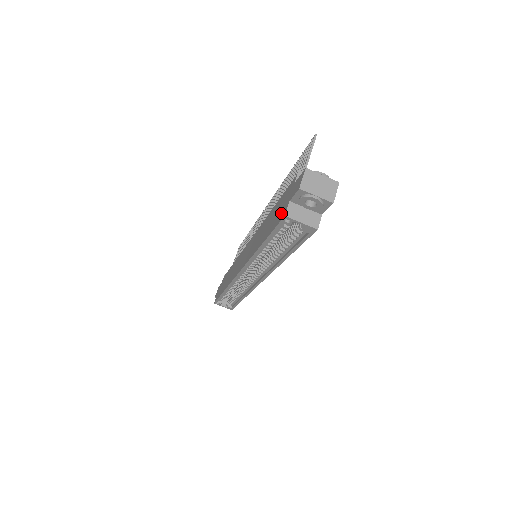
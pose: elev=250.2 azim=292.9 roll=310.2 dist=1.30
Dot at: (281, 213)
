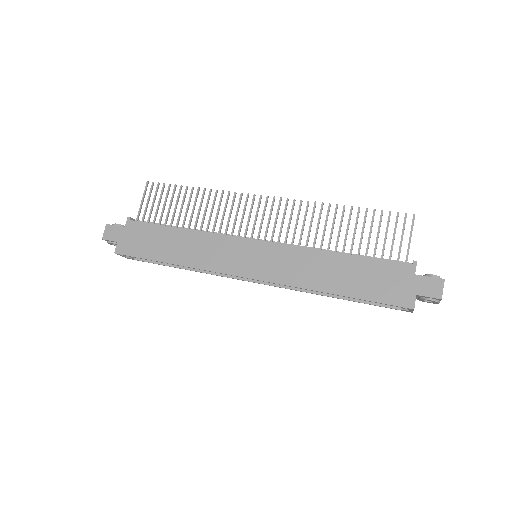
Dot at: (396, 295)
